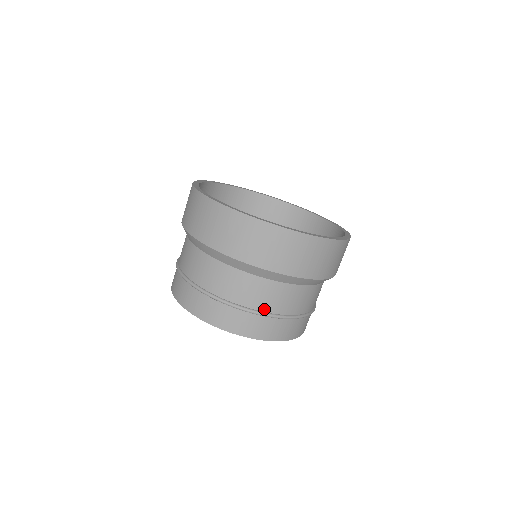
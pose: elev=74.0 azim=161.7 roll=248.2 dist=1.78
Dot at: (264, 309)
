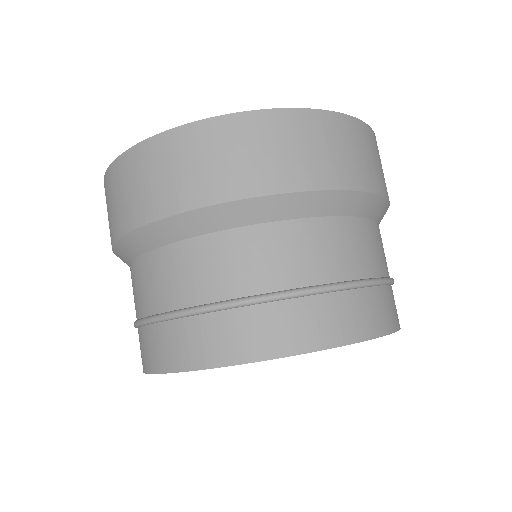
Dot at: (161, 308)
